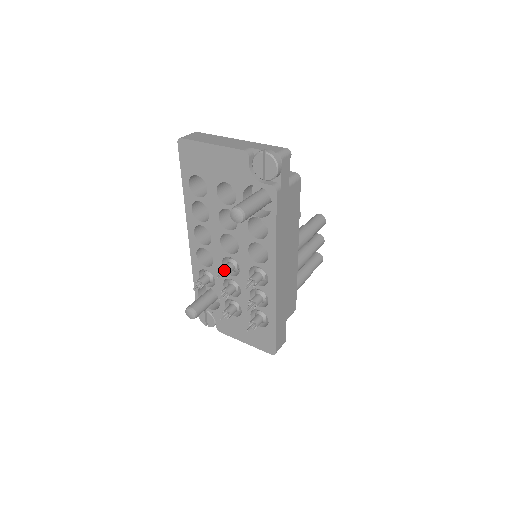
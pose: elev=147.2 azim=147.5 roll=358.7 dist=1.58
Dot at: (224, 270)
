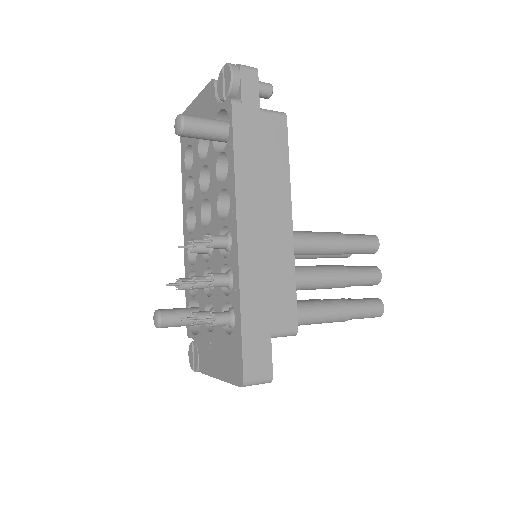
Dot at: (194, 246)
